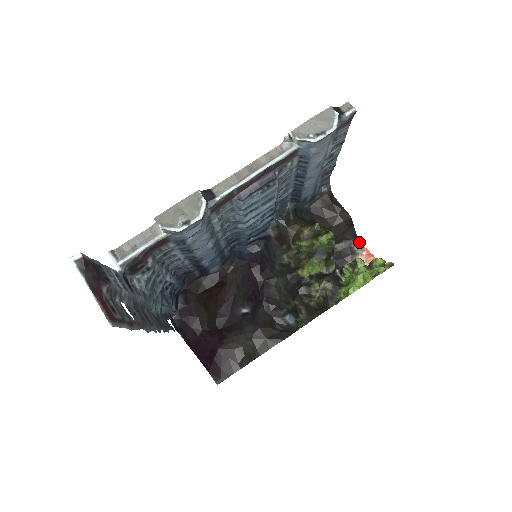
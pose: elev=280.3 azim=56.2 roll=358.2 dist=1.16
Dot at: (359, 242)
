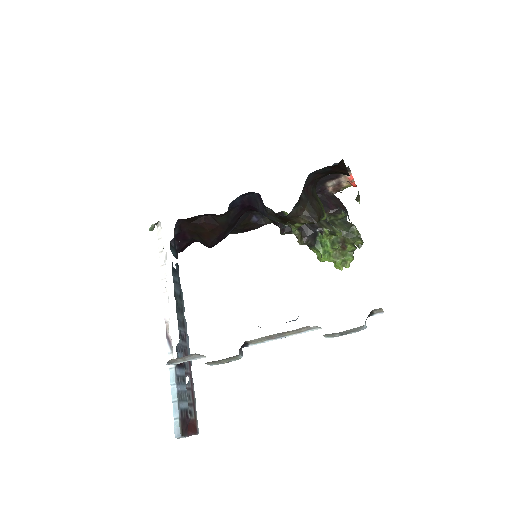
Dot at: (348, 169)
